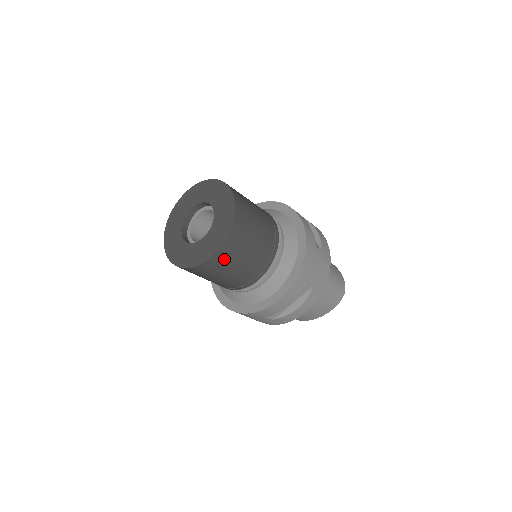
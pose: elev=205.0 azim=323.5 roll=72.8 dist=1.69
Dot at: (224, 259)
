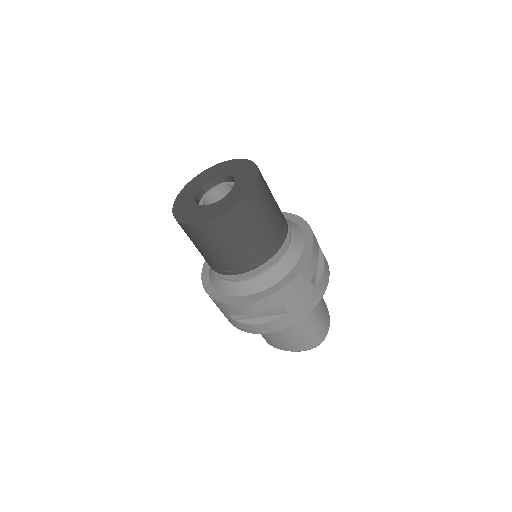
Dot at: (213, 233)
